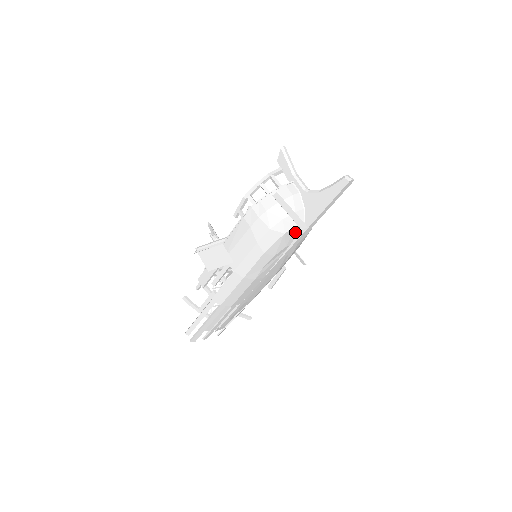
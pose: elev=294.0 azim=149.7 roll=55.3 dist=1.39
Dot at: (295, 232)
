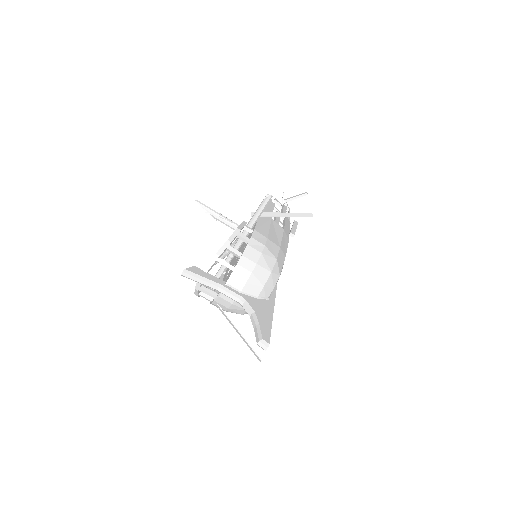
Dot at: occluded
